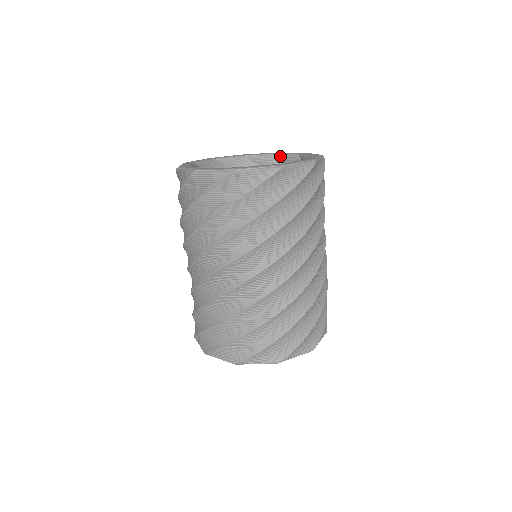
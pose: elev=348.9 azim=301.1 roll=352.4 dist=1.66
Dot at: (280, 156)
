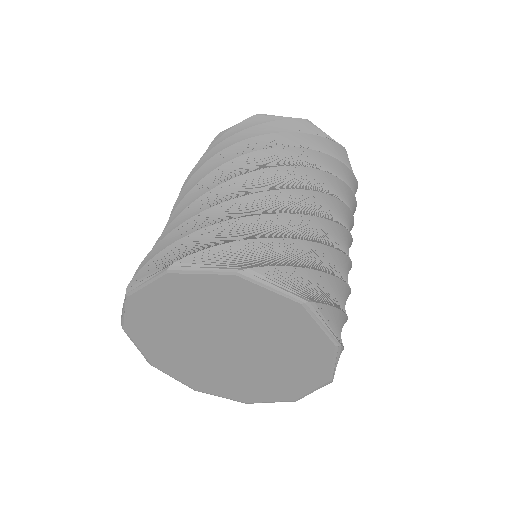
Dot at: occluded
